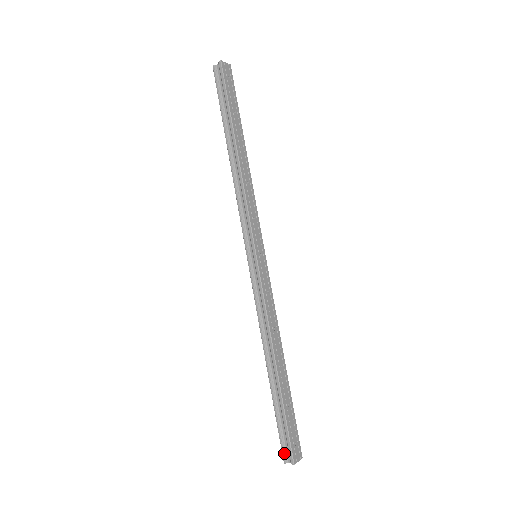
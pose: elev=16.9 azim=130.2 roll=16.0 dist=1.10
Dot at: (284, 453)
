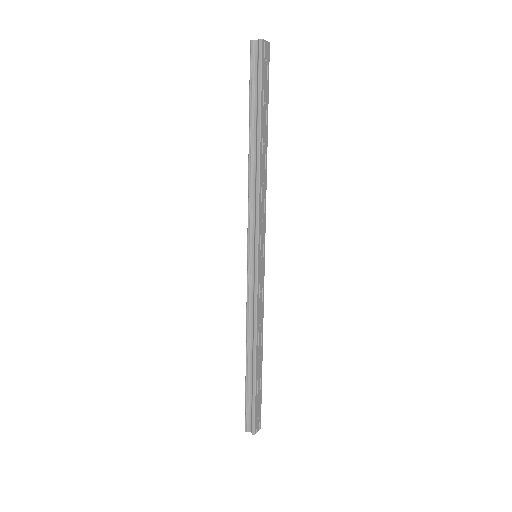
Dot at: (247, 424)
